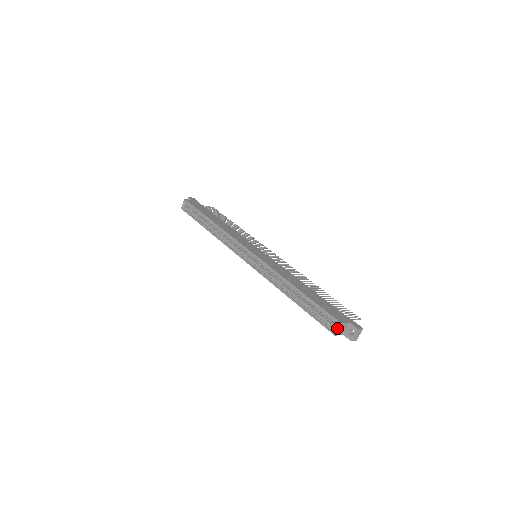
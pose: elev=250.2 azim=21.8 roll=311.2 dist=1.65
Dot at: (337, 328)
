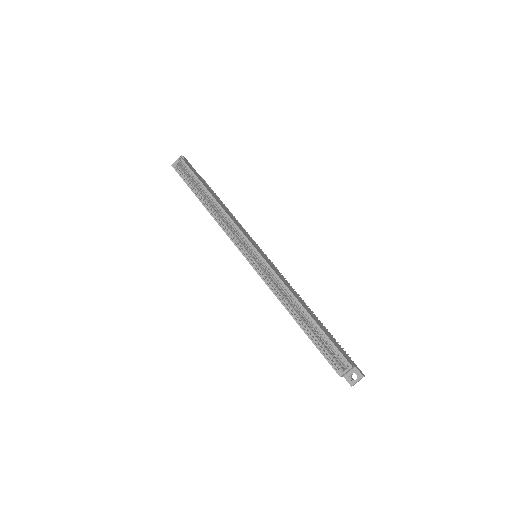
Dot at: (346, 370)
